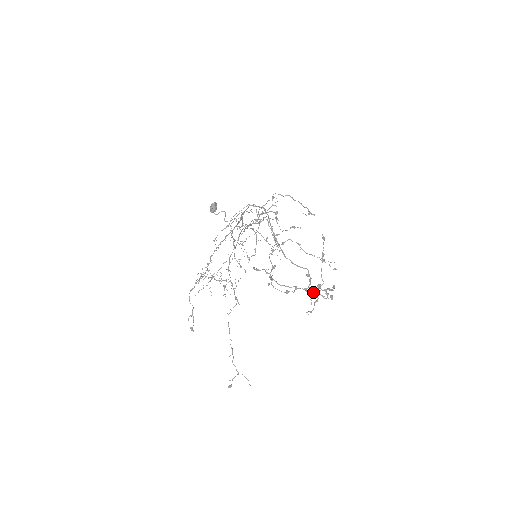
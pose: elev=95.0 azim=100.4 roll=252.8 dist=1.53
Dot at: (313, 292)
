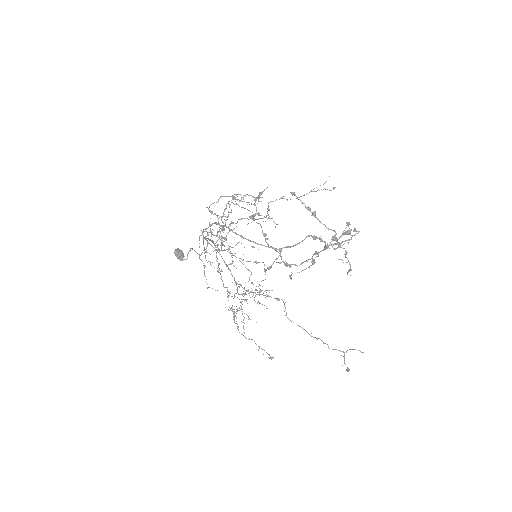
Dot at: (334, 249)
